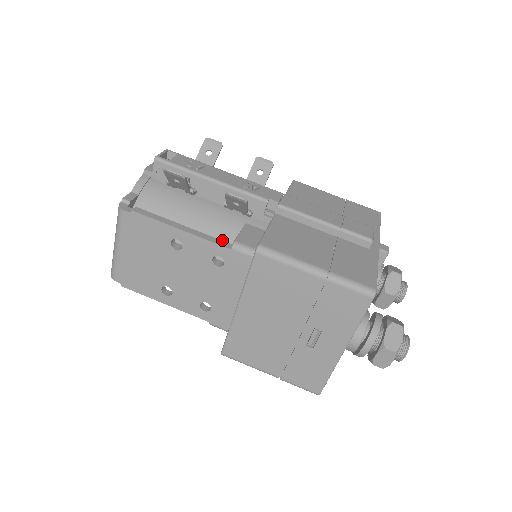
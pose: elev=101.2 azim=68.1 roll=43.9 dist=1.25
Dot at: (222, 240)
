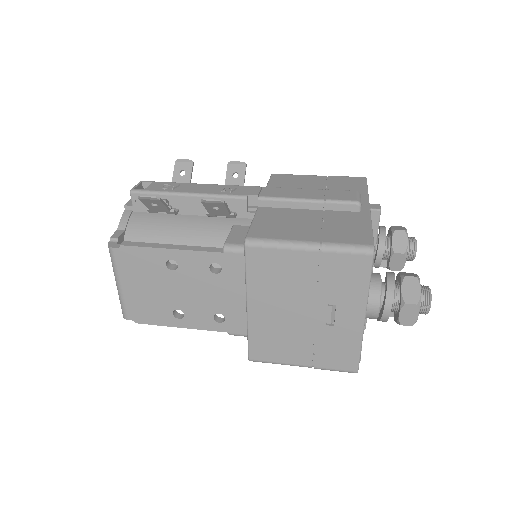
Dot at: occluded
